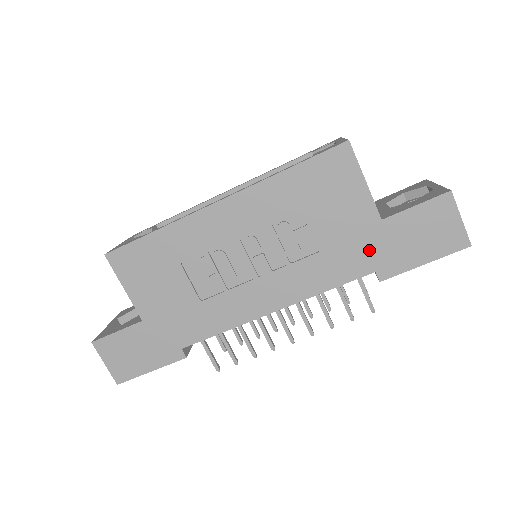
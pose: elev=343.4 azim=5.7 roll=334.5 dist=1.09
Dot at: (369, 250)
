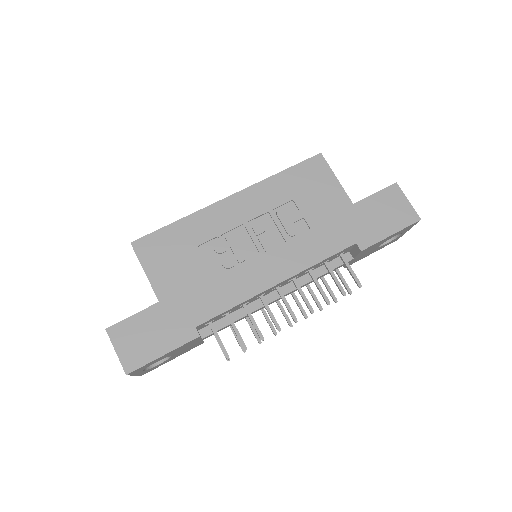
Dot at: (348, 227)
